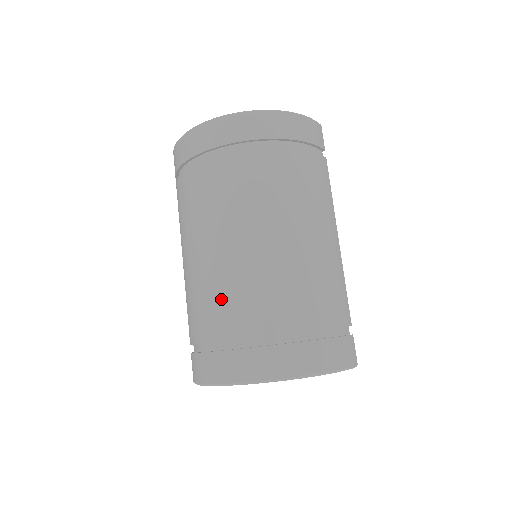
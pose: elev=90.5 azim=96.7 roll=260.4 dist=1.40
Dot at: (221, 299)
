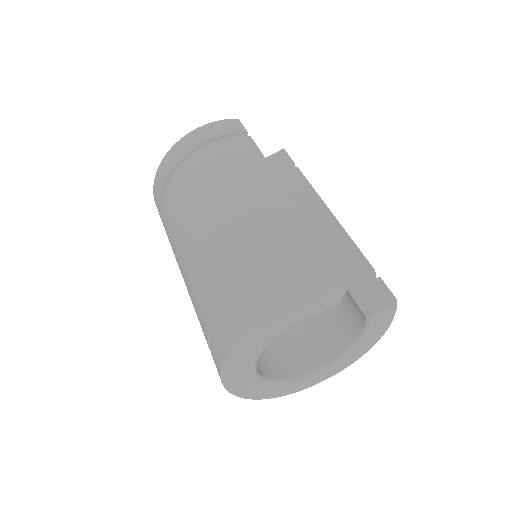
Dot at: (196, 299)
